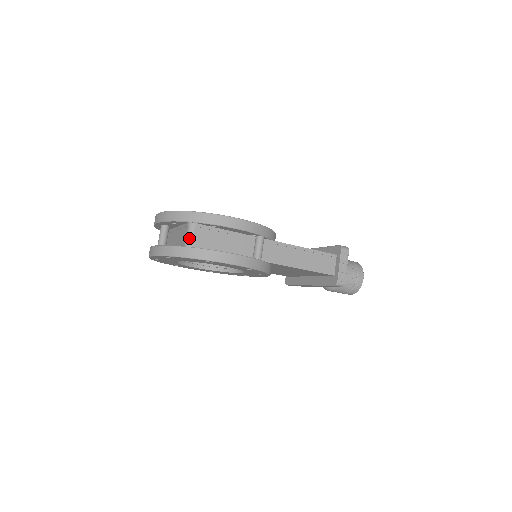
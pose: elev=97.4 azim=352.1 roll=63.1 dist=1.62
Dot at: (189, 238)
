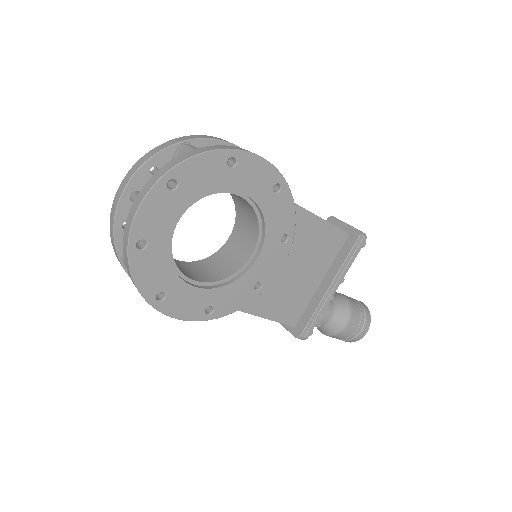
Dot at: (191, 148)
